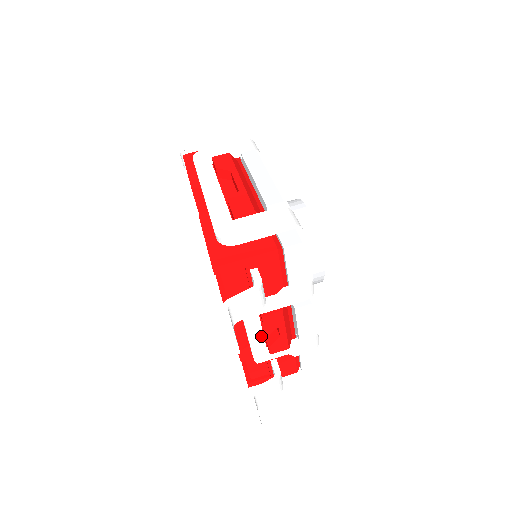
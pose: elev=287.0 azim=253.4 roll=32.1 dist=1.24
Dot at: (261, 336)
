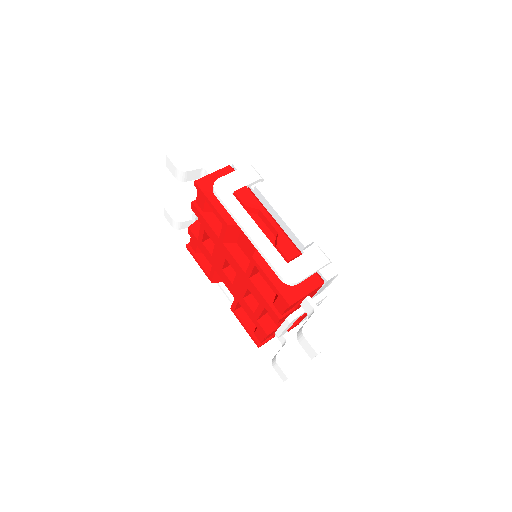
Dot at: occluded
